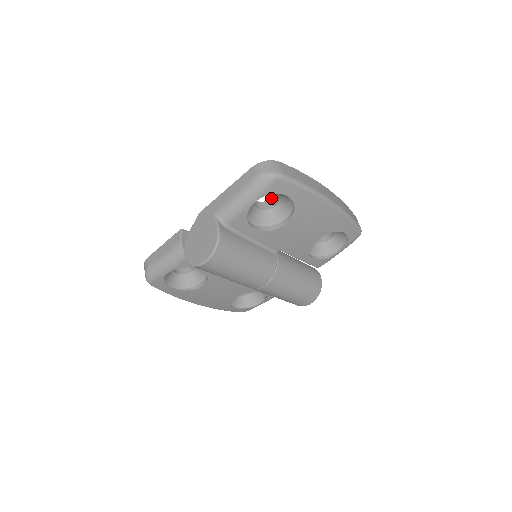
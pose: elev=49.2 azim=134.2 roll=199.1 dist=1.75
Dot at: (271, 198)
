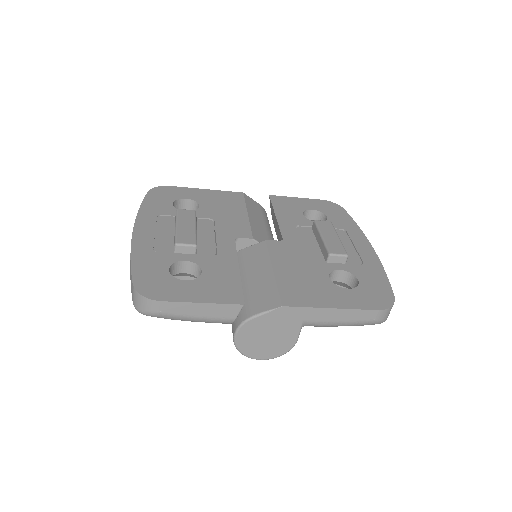
Dot at: (339, 270)
